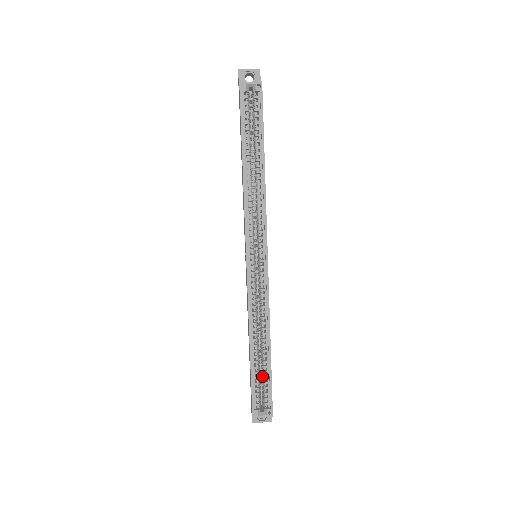
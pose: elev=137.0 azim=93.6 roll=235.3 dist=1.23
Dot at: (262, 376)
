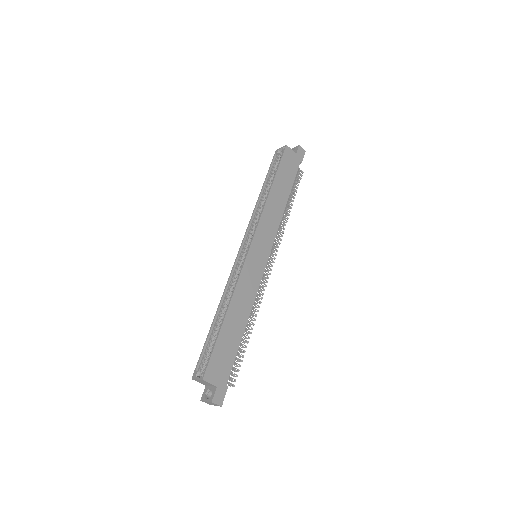
Dot at: occluded
